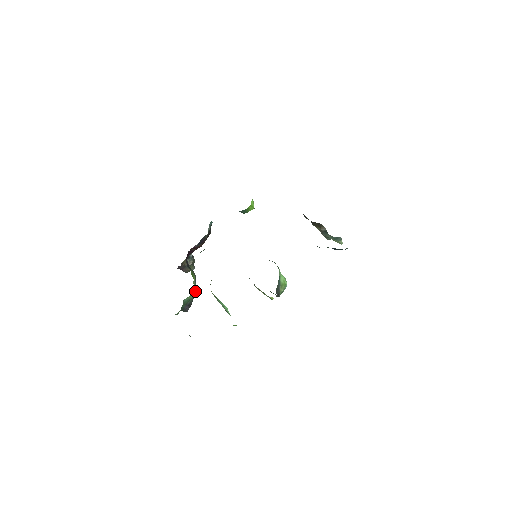
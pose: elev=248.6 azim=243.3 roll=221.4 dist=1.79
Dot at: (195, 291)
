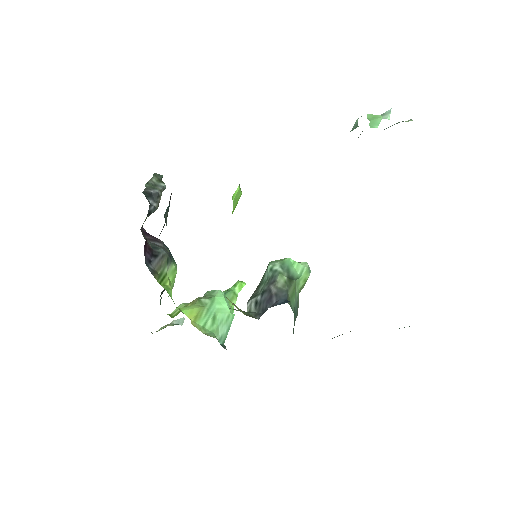
Dot at: (173, 279)
